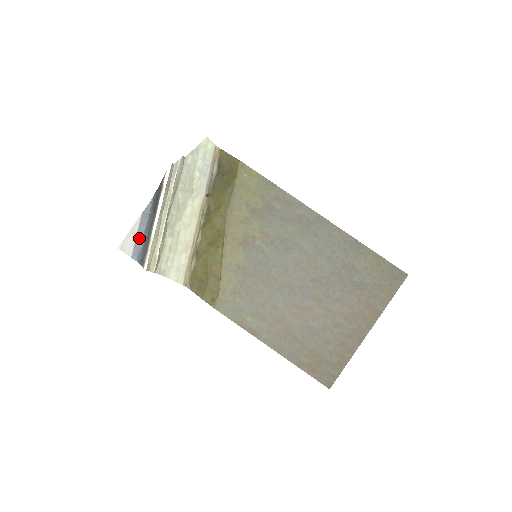
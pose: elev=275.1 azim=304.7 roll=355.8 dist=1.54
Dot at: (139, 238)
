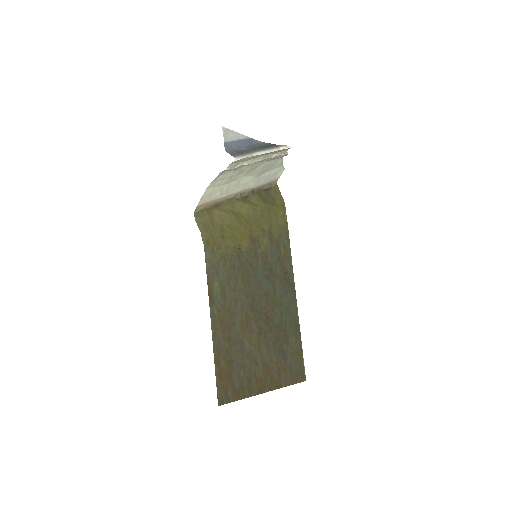
Dot at: (238, 143)
